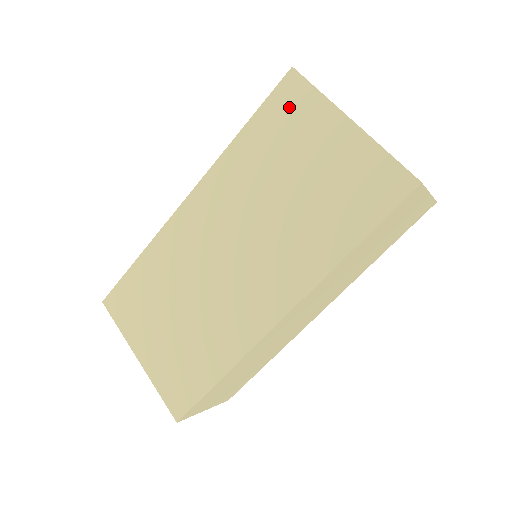
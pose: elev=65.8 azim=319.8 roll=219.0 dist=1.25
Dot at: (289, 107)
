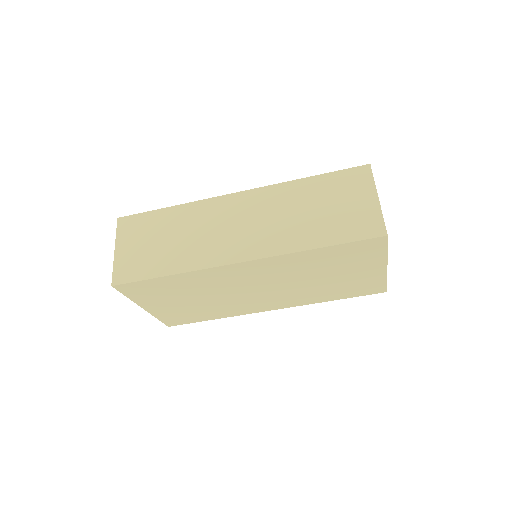
Dot at: (362, 251)
